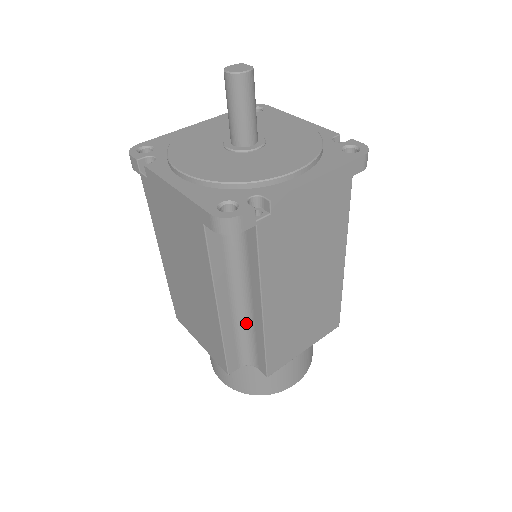
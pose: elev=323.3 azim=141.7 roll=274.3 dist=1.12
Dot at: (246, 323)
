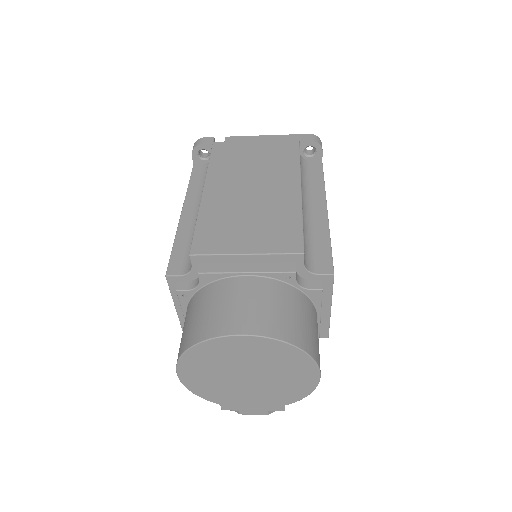
Dot at: (307, 225)
